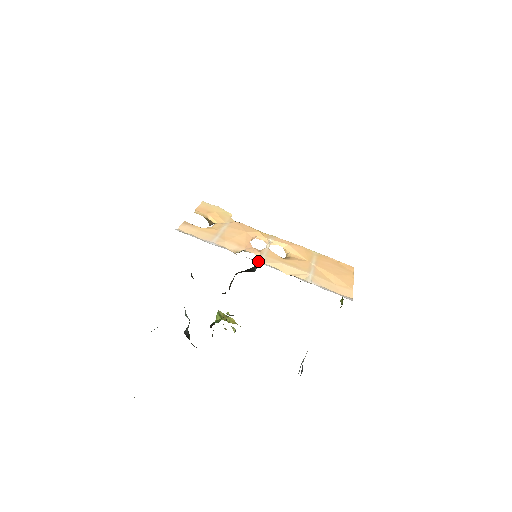
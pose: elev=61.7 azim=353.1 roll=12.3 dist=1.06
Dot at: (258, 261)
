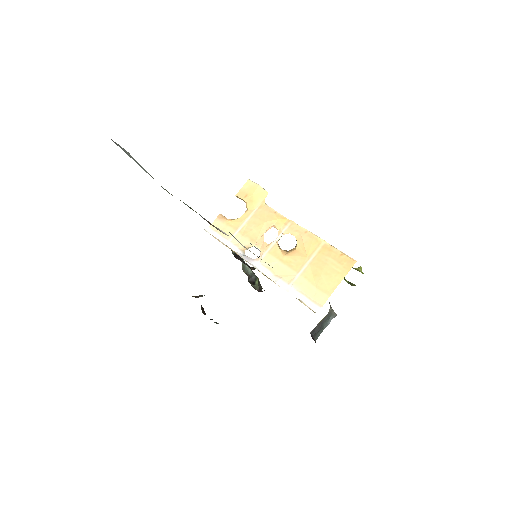
Dot at: (255, 262)
